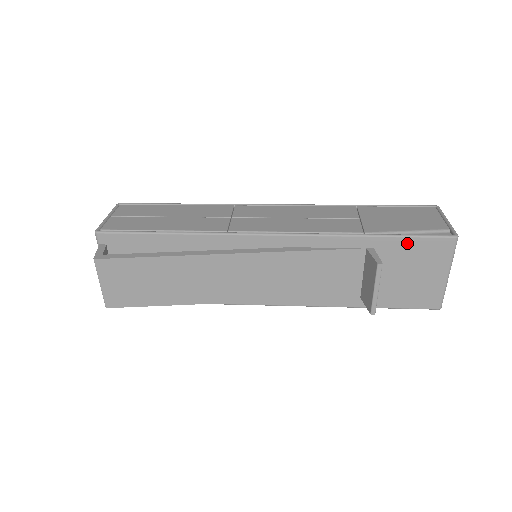
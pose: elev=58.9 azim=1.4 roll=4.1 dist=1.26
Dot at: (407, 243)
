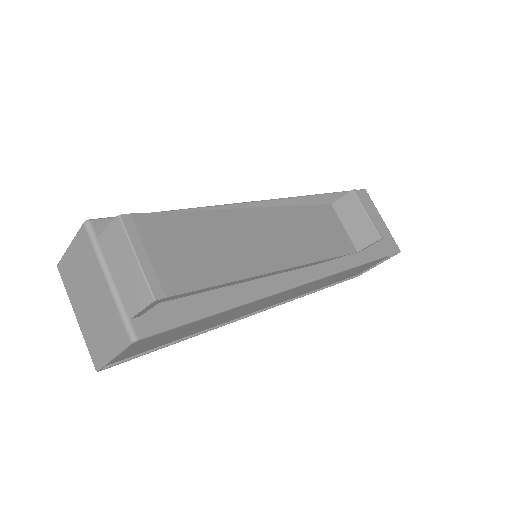
Dot at: occluded
